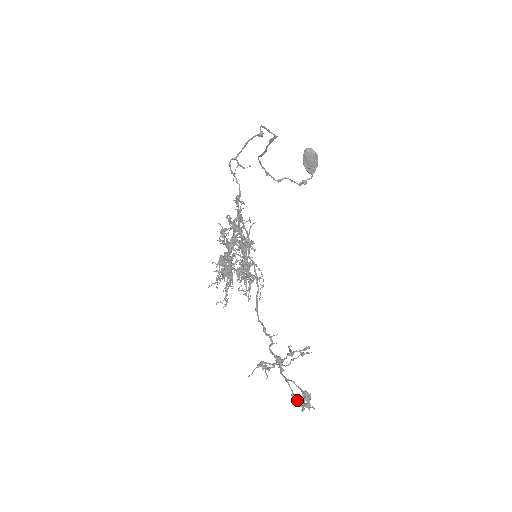
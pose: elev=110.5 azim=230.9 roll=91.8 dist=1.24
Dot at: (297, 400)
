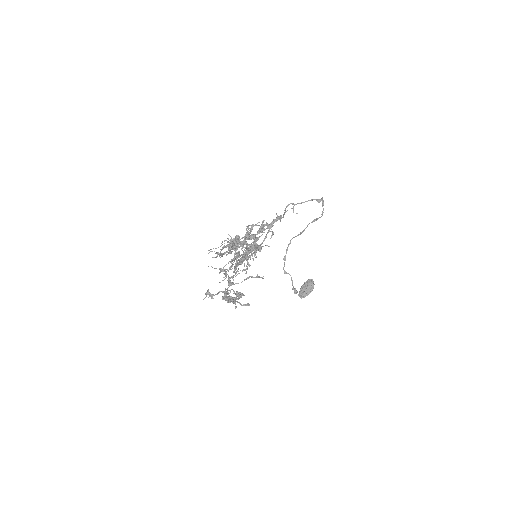
Dot at: occluded
